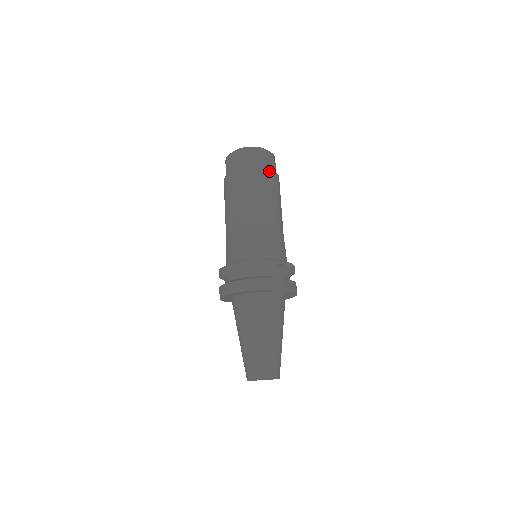
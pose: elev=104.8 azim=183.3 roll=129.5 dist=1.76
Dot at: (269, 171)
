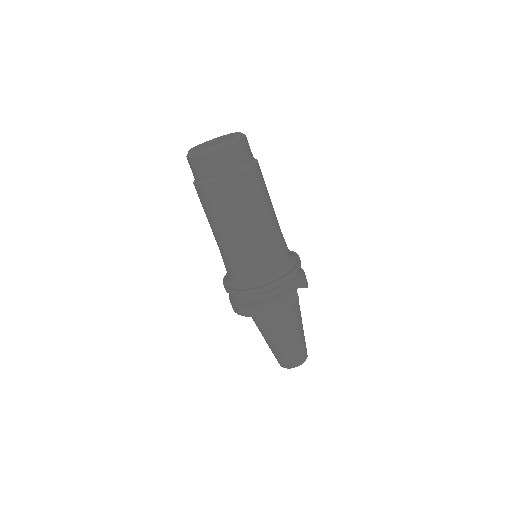
Dot at: (253, 168)
